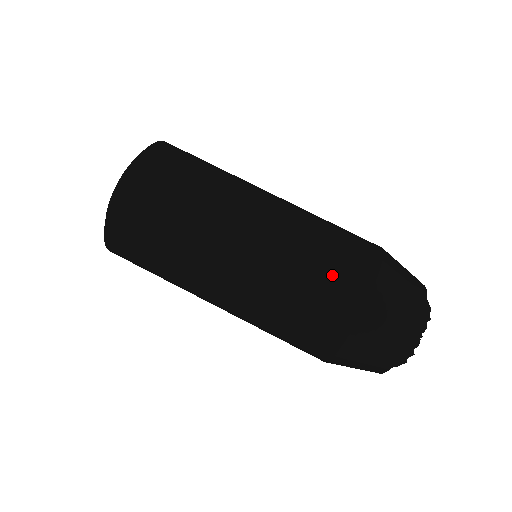
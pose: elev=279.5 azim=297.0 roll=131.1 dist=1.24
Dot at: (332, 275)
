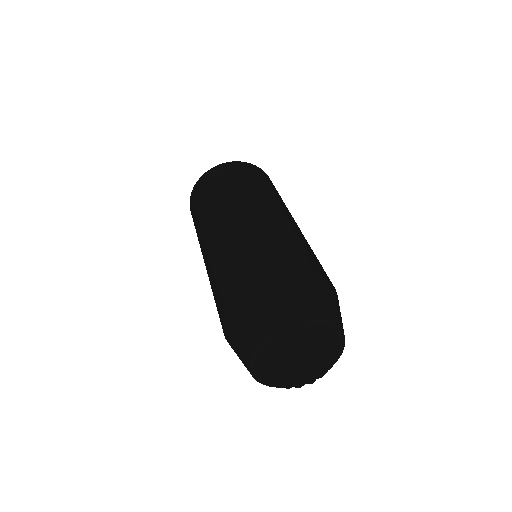
Dot at: (230, 271)
